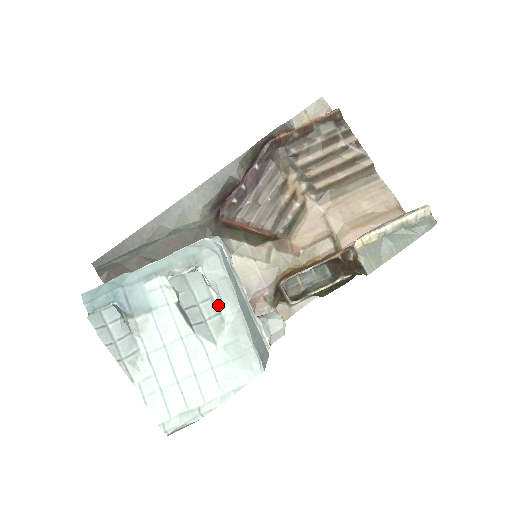
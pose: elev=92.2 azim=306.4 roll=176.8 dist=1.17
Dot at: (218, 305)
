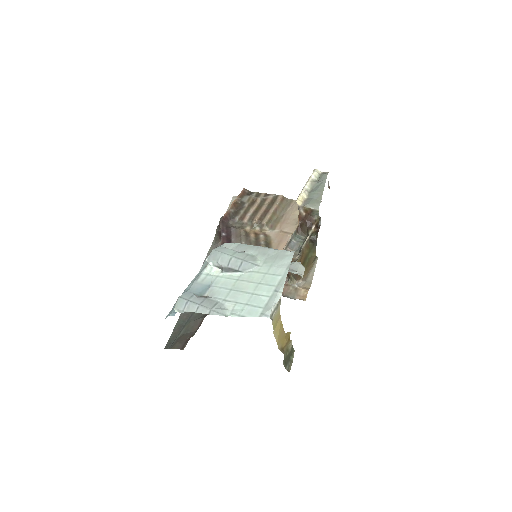
Dot at: (244, 252)
